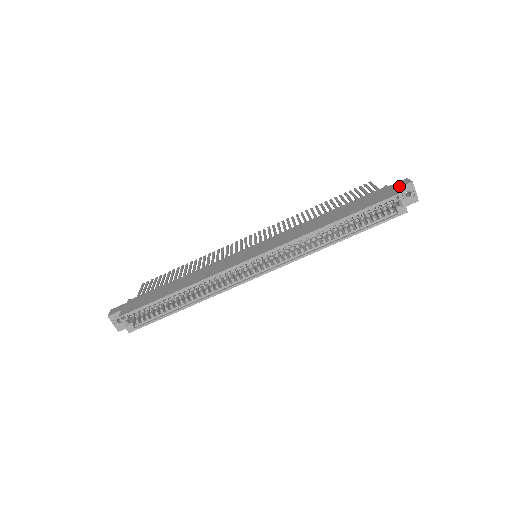
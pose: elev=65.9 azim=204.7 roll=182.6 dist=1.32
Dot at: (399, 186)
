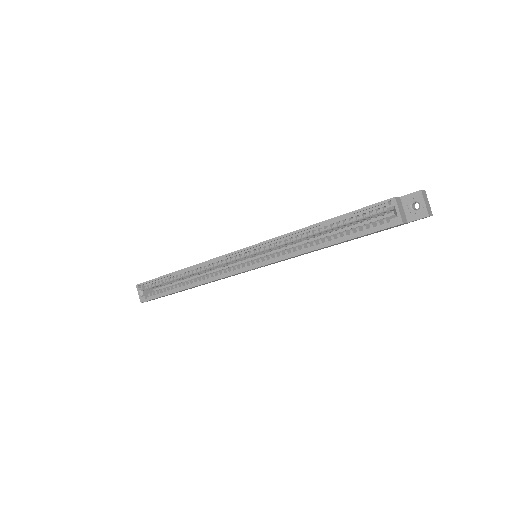
Dot at: occluded
